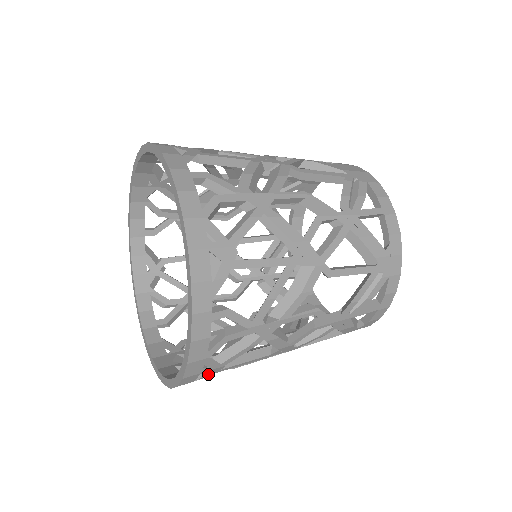
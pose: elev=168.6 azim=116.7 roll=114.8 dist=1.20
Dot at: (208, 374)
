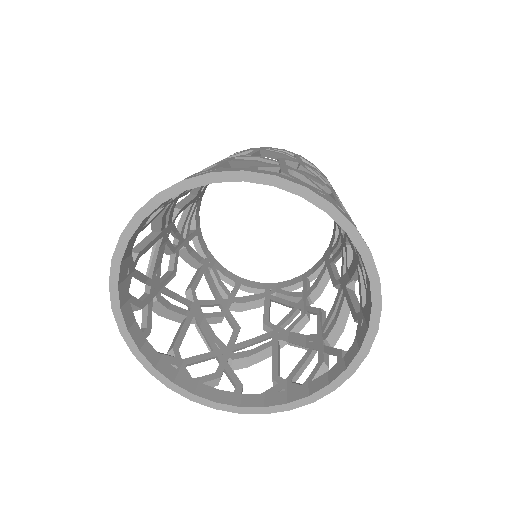
Dot at: occluded
